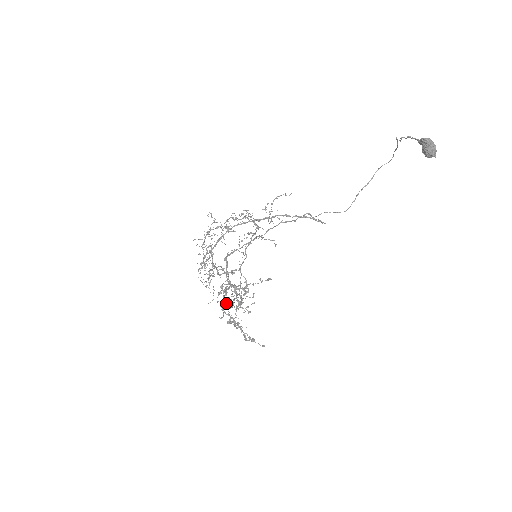
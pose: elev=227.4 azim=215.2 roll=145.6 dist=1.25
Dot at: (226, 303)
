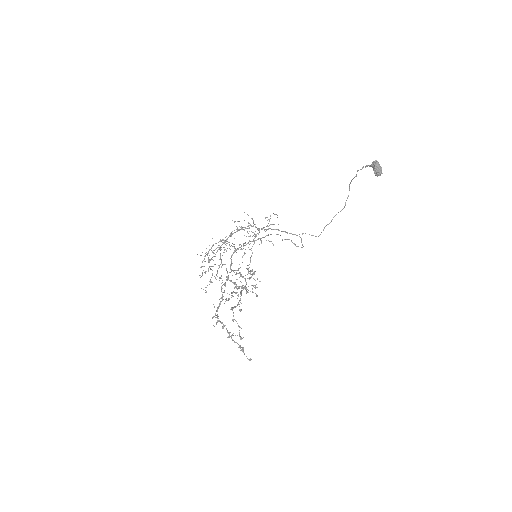
Dot at: occluded
